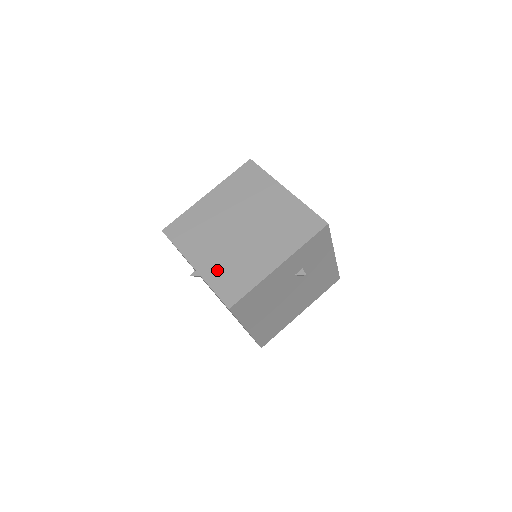
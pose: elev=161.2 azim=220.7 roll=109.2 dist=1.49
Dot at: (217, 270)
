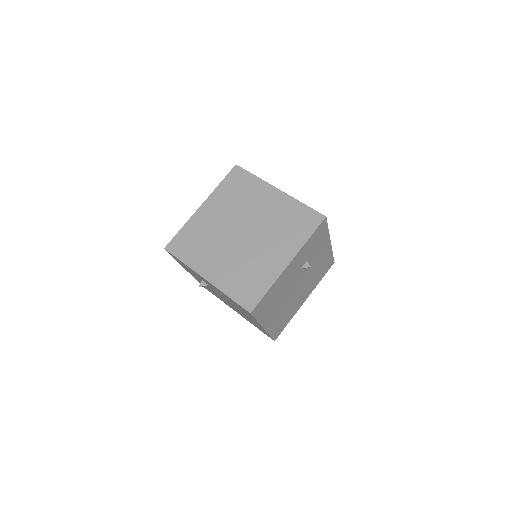
Dot at: (230, 278)
